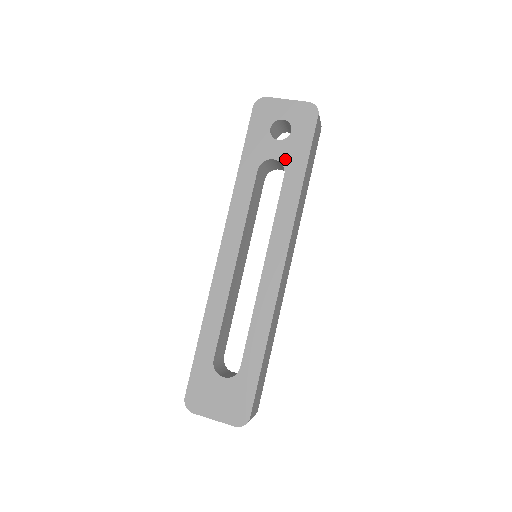
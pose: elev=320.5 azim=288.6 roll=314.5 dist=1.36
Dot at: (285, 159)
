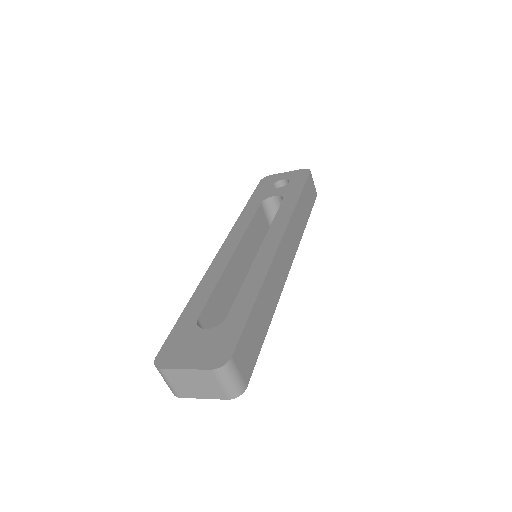
Dot at: (284, 193)
